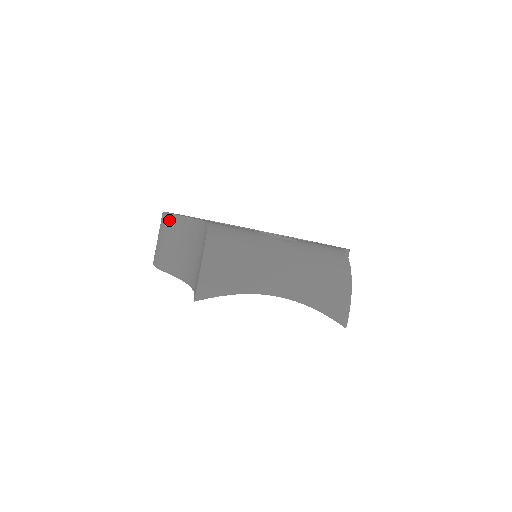
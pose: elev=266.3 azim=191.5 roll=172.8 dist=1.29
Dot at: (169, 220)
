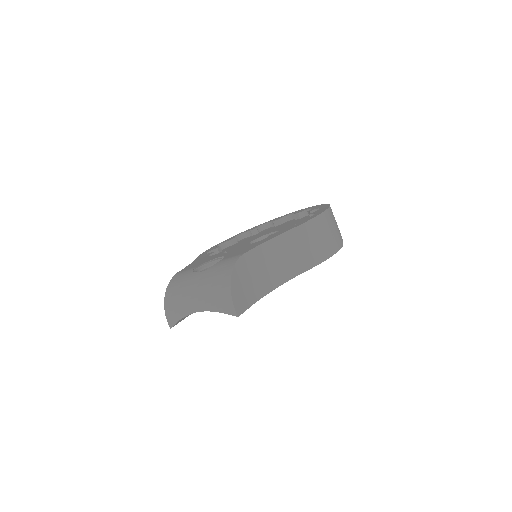
Dot at: occluded
